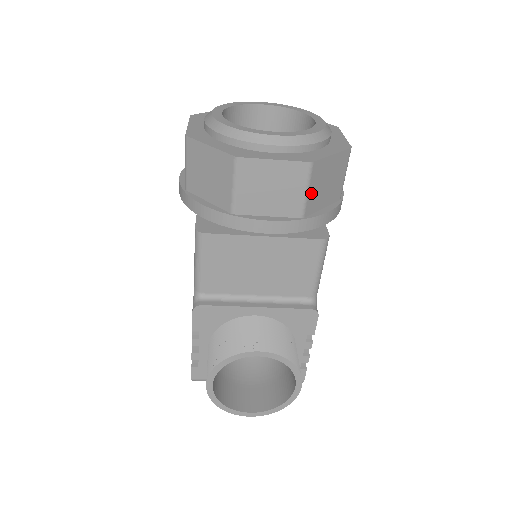
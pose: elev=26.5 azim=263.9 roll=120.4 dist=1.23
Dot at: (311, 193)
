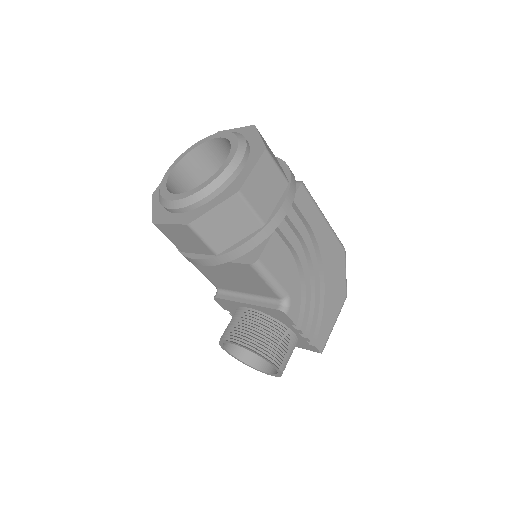
Dot at: (210, 239)
